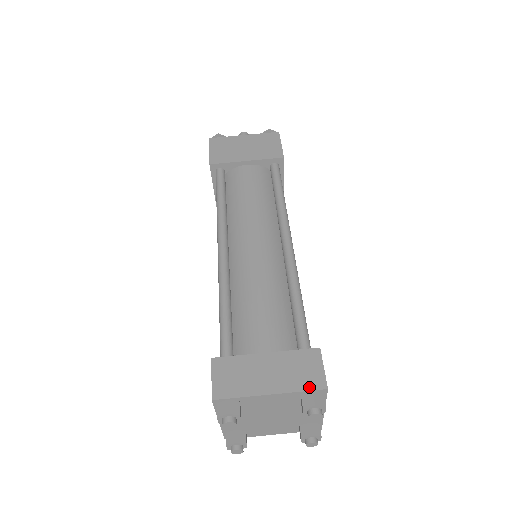
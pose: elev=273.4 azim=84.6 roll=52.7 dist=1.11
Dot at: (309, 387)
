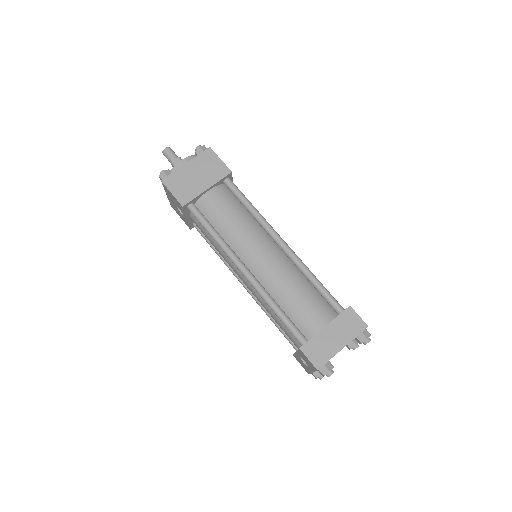
Dot at: (359, 331)
